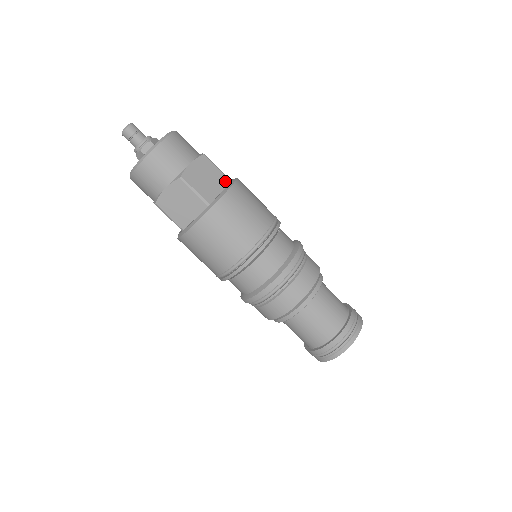
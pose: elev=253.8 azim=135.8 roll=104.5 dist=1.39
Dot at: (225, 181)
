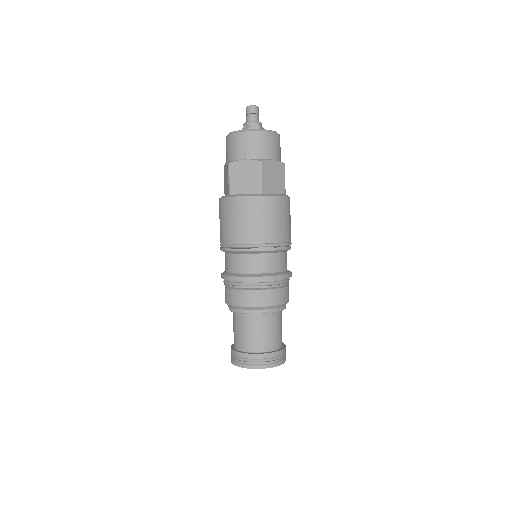
Dot at: occluded
